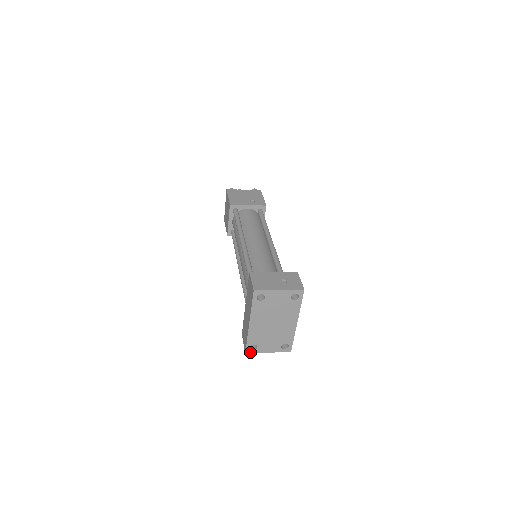
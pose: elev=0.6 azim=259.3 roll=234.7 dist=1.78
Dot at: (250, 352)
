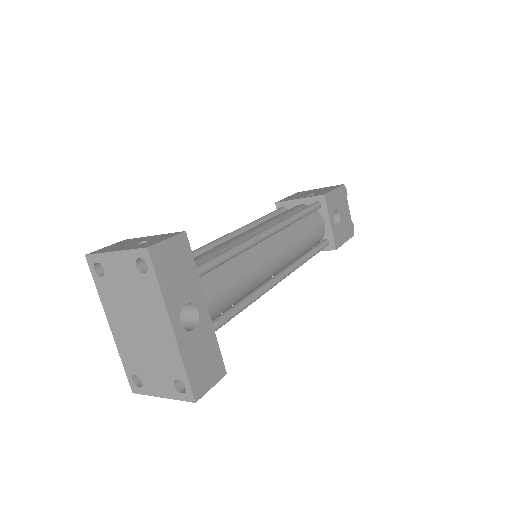
Dot at: (138, 391)
